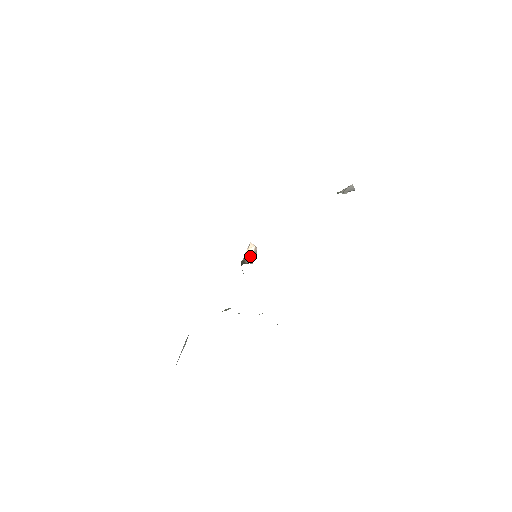
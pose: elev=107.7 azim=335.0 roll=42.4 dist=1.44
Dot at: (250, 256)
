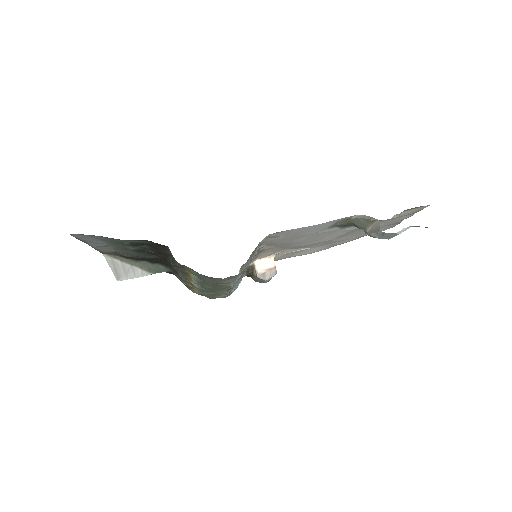
Dot at: (261, 268)
